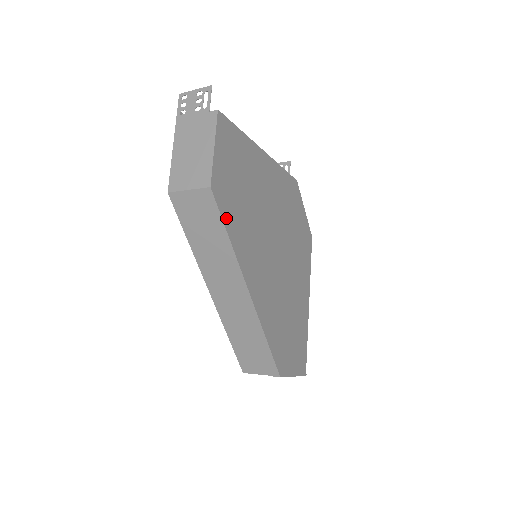
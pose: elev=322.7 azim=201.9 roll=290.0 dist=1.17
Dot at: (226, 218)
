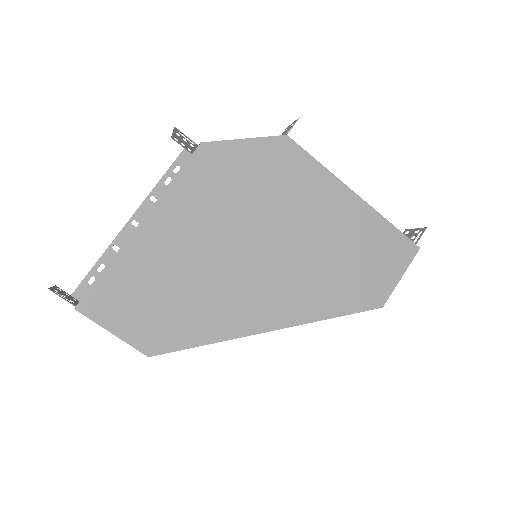
Dot at: (186, 342)
